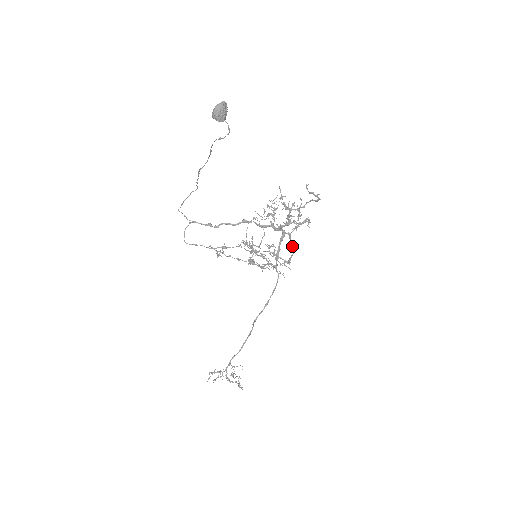
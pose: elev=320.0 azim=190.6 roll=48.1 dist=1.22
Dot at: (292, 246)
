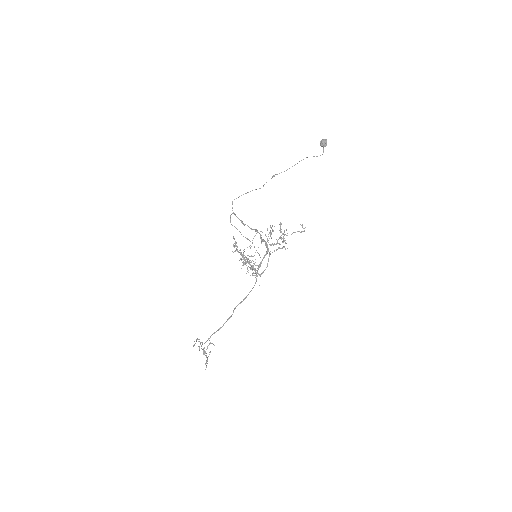
Dot at: occluded
